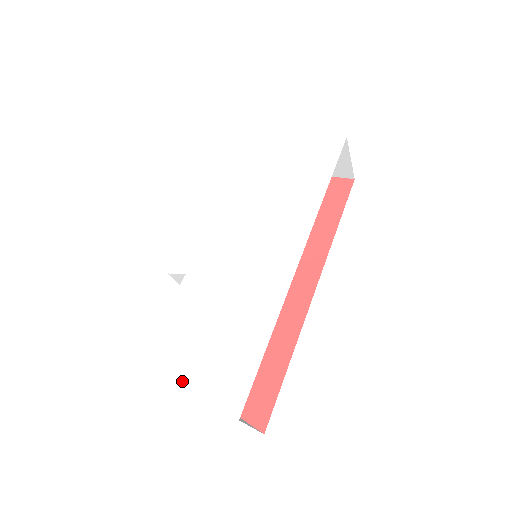
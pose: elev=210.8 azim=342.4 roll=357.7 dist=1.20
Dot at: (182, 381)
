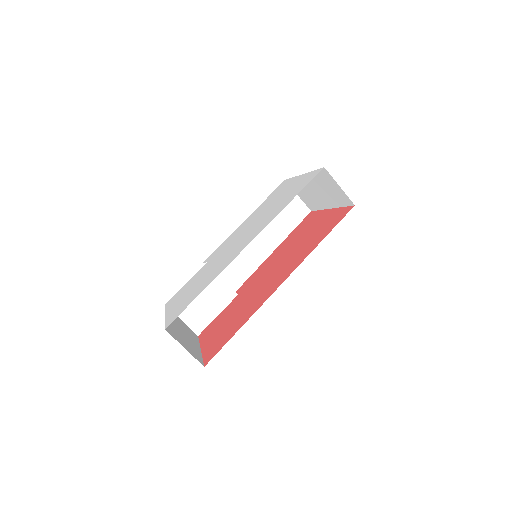
Dot at: (165, 314)
